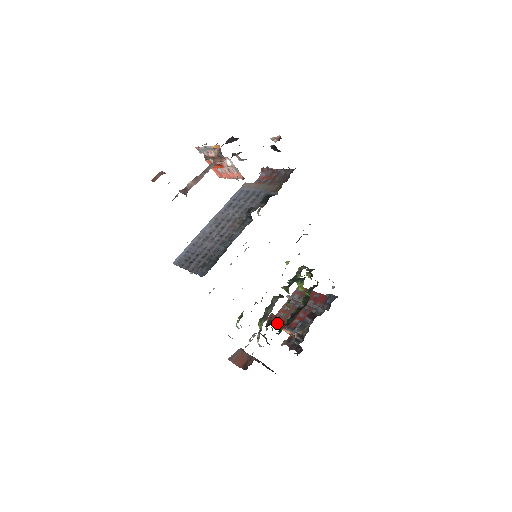
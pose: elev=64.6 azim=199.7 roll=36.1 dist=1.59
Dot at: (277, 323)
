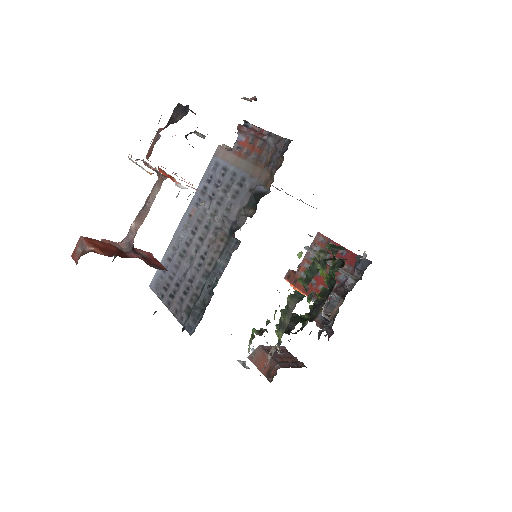
Dot at: (298, 286)
